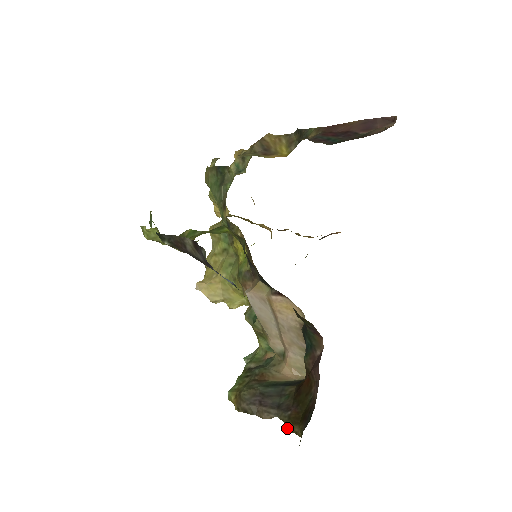
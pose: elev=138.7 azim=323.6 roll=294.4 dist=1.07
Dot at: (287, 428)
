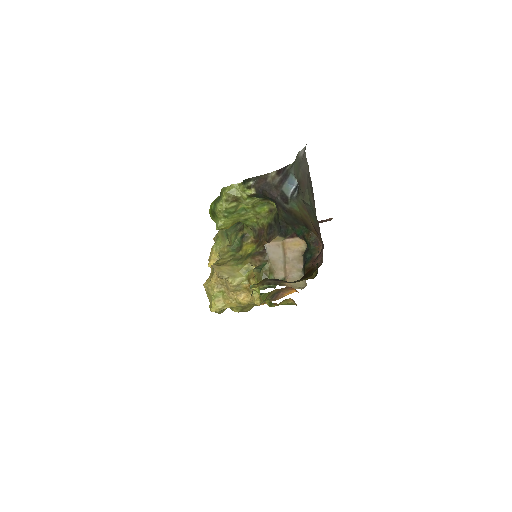
Dot at: occluded
